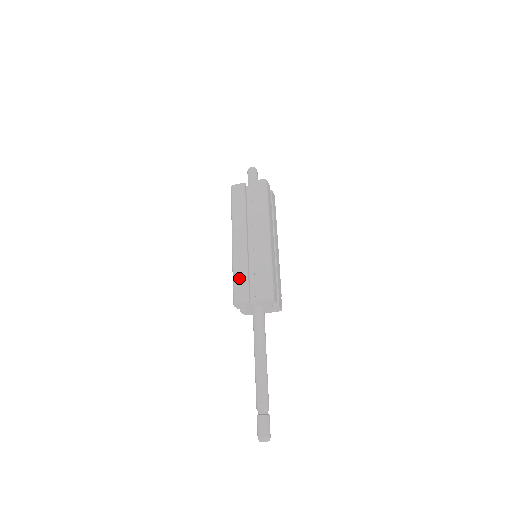
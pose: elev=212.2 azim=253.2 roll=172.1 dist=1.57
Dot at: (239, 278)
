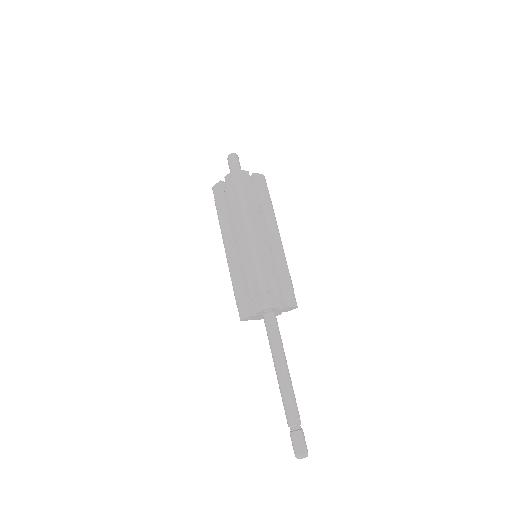
Dot at: (268, 279)
